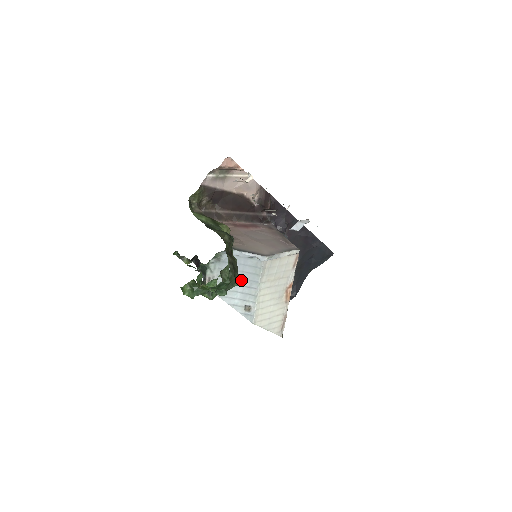
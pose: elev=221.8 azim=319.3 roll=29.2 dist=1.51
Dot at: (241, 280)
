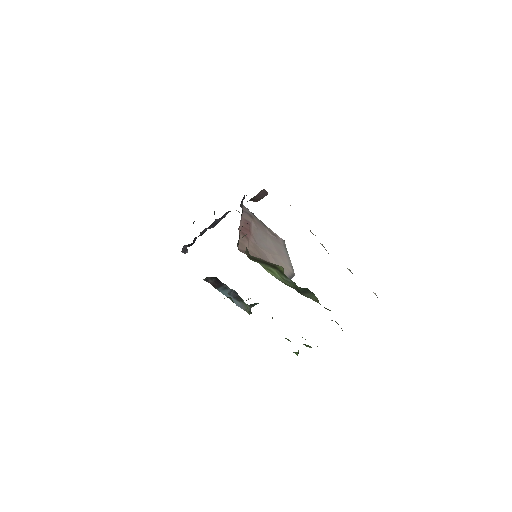
Dot at: occluded
